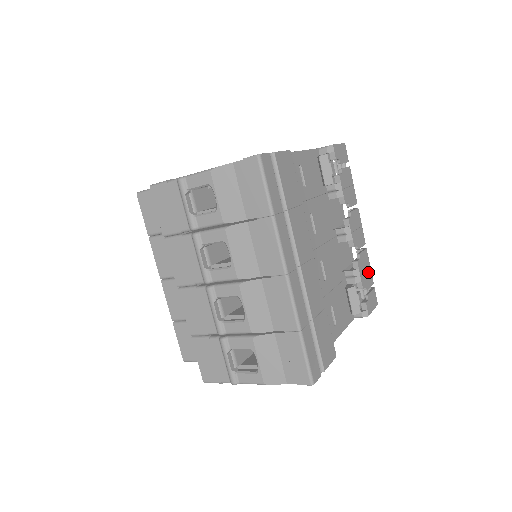
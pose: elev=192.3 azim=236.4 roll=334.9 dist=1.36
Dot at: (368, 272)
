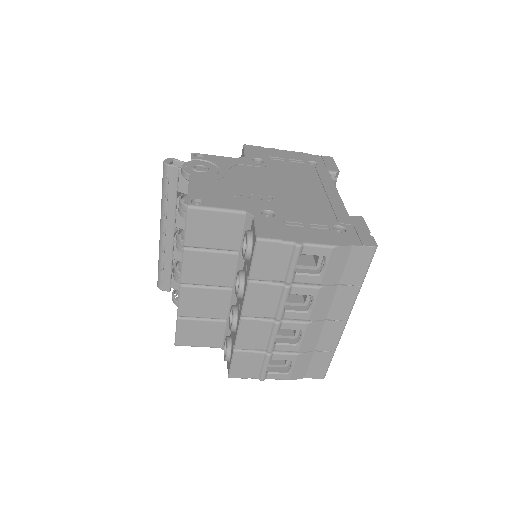
Dot at: occluded
